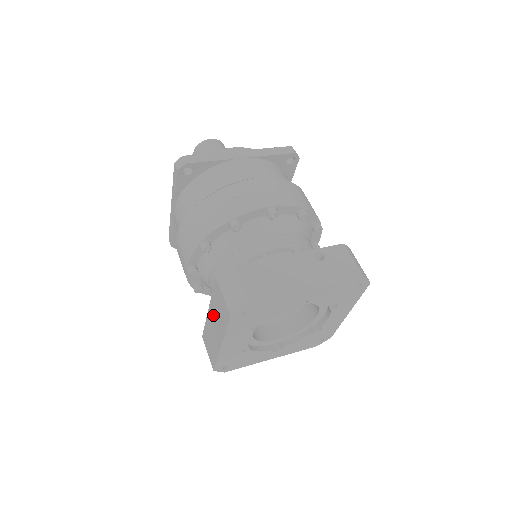
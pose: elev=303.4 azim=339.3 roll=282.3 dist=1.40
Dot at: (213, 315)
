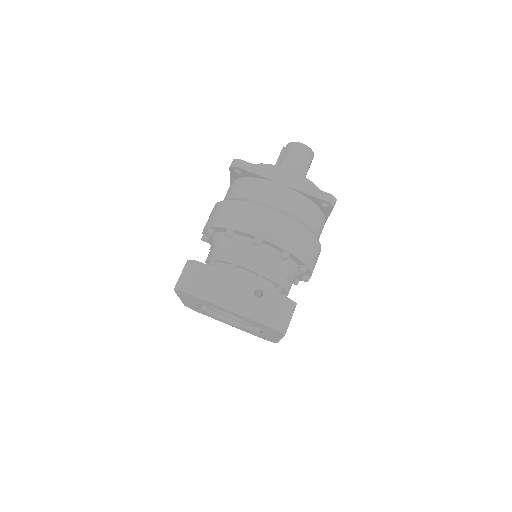
Dot at: occluded
